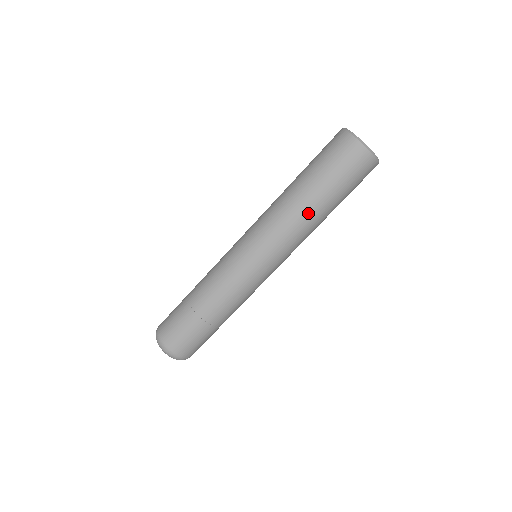
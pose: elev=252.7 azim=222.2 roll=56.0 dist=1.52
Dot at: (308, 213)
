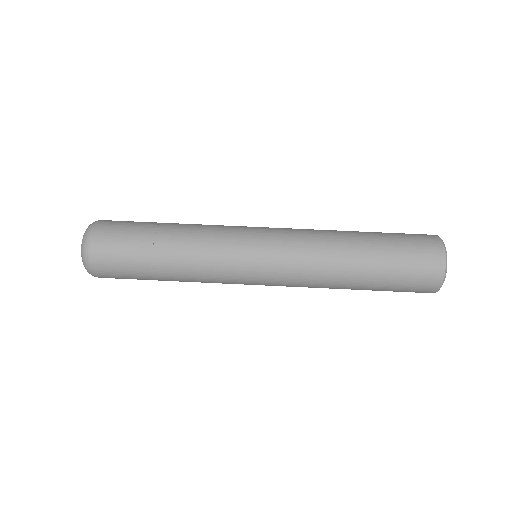
Dot at: (344, 273)
